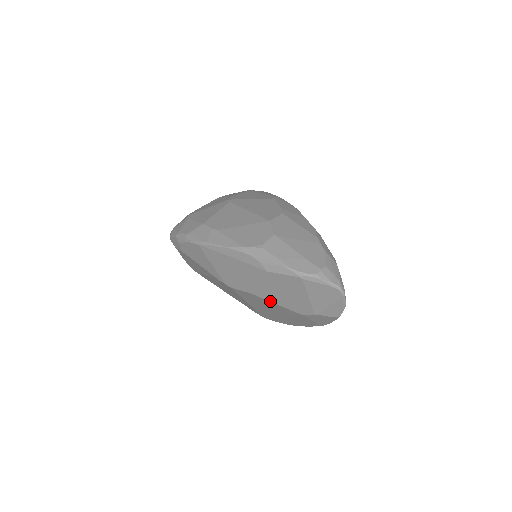
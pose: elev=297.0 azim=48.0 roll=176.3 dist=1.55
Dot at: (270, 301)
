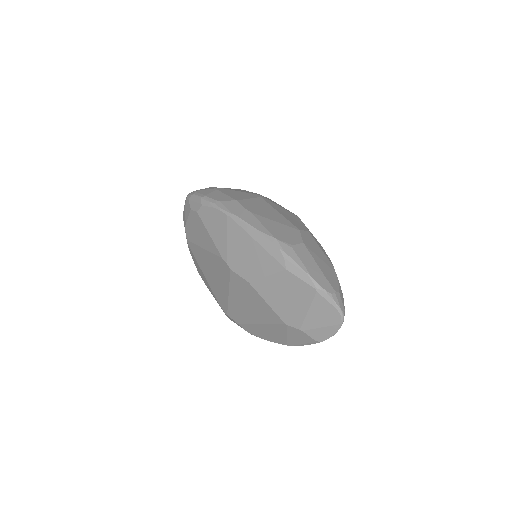
Dot at: (264, 299)
